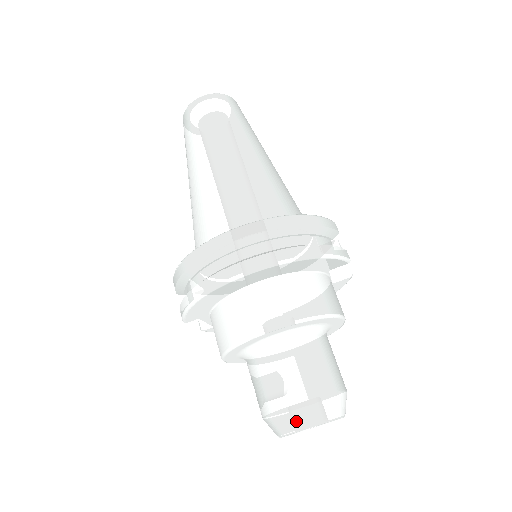
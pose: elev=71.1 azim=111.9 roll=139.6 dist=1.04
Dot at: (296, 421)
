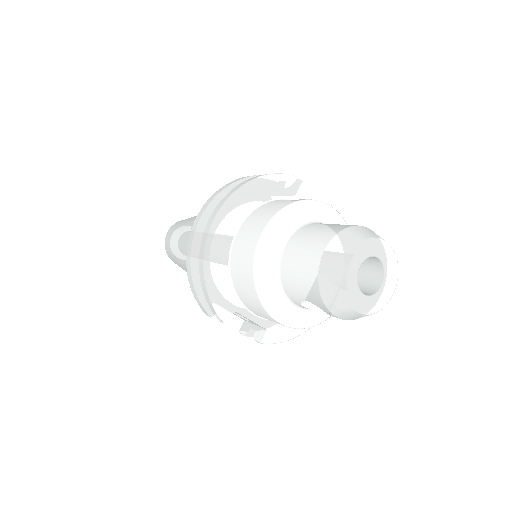
Dot at: (336, 262)
